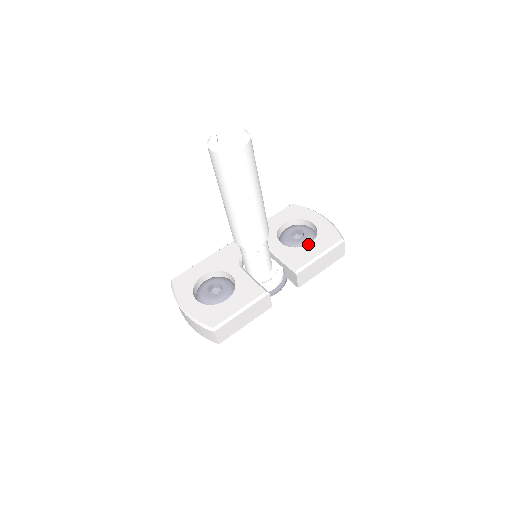
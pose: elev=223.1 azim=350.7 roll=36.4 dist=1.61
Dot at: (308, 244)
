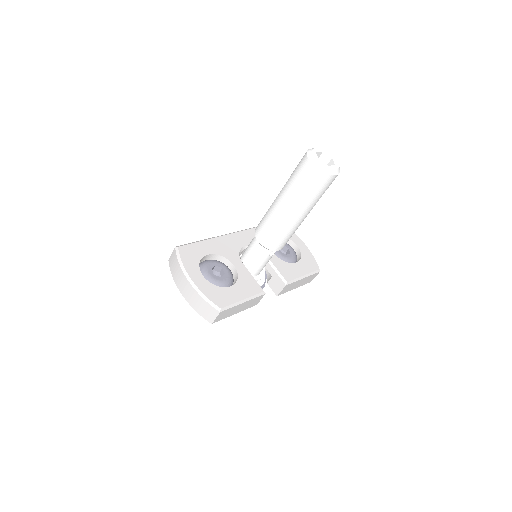
Dot at: (295, 263)
